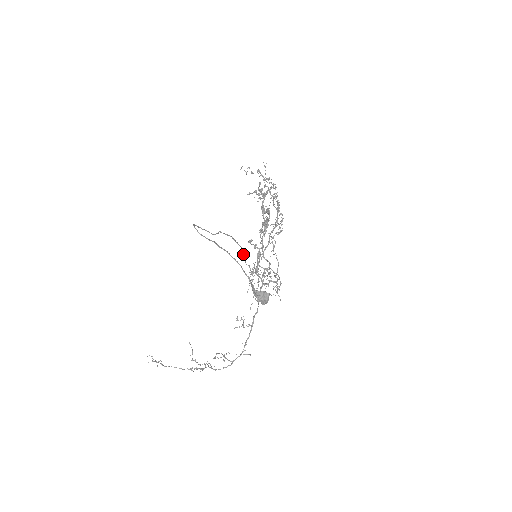
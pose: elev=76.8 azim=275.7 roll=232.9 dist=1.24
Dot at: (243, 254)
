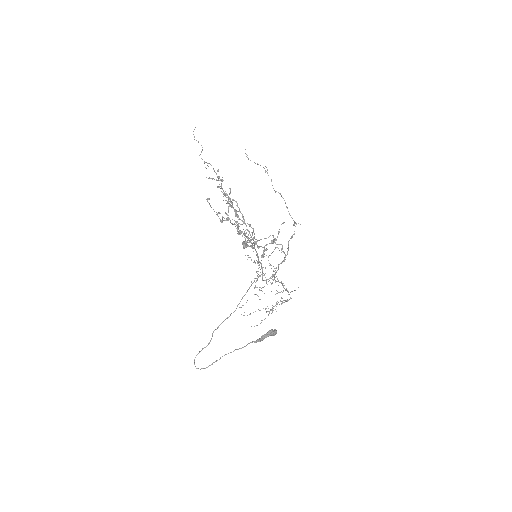
Dot at: occluded
